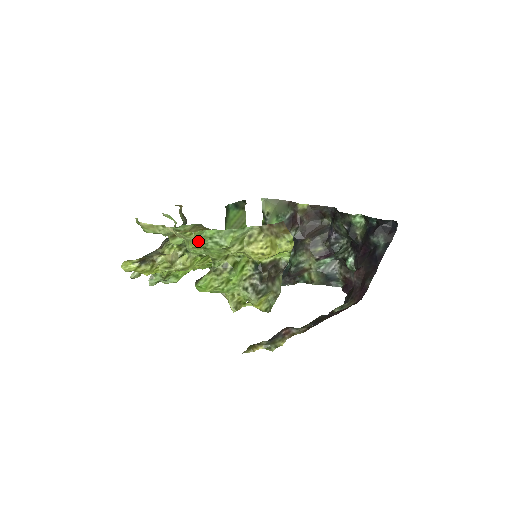
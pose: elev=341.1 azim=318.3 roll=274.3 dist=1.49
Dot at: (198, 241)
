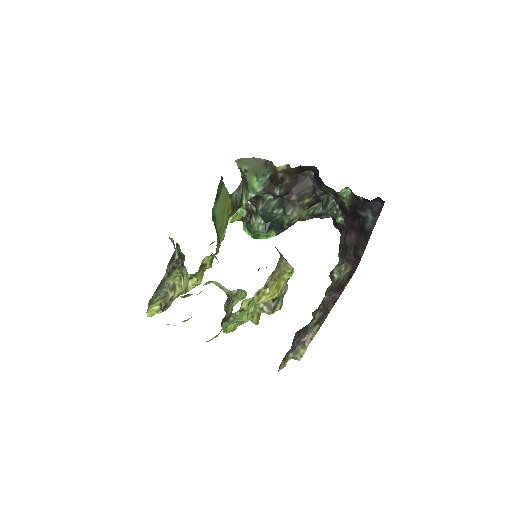
Dot at: occluded
